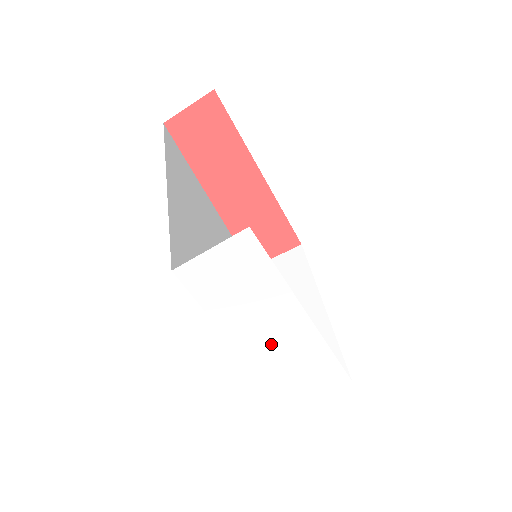
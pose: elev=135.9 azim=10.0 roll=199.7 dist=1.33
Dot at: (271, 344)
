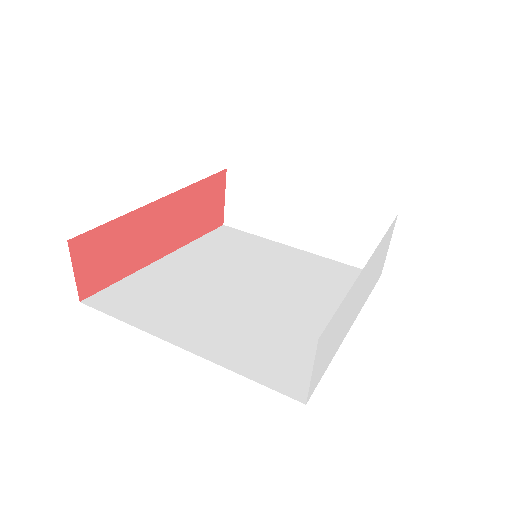
Dot at: (360, 297)
